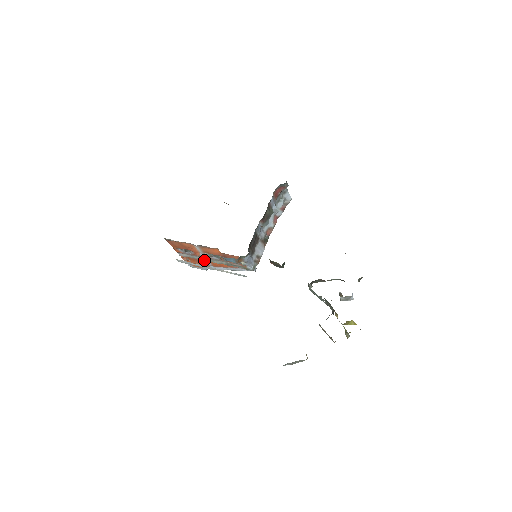
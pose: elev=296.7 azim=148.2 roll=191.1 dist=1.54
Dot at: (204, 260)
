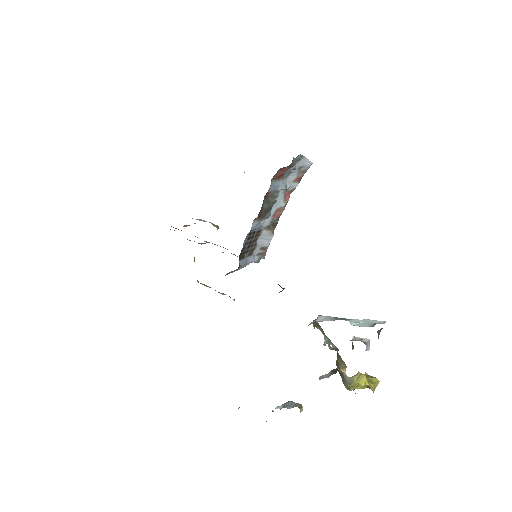
Dot at: occluded
